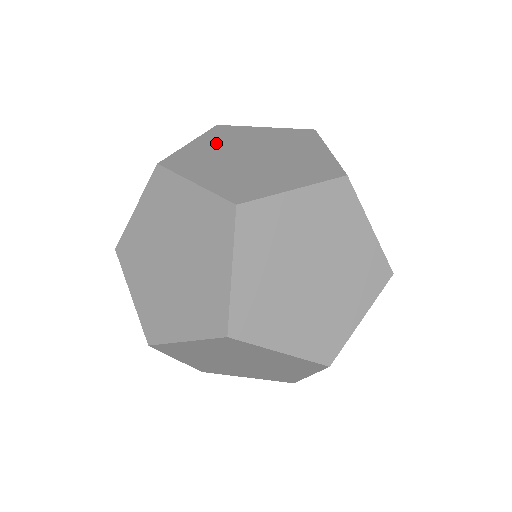
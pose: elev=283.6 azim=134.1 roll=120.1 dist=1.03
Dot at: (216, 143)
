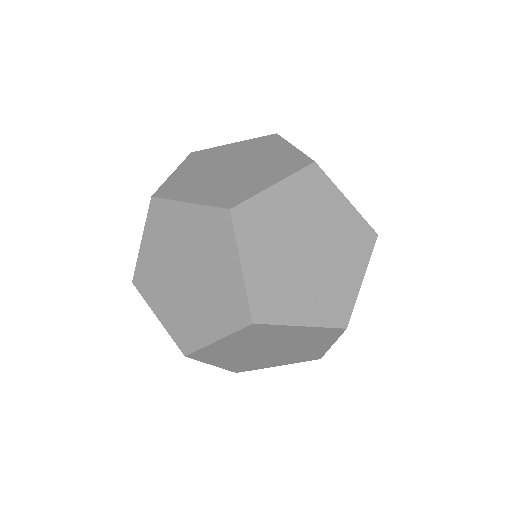
Dot at: (196, 167)
